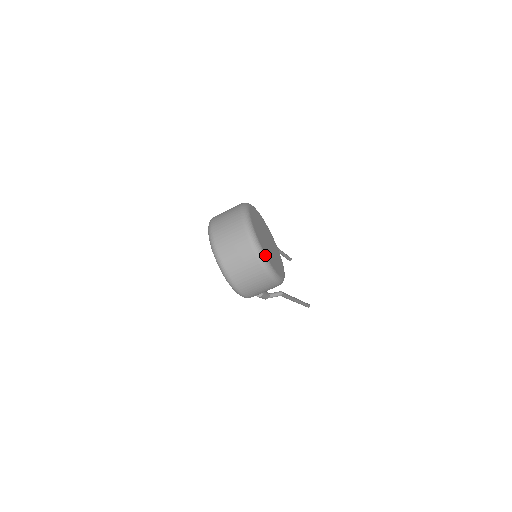
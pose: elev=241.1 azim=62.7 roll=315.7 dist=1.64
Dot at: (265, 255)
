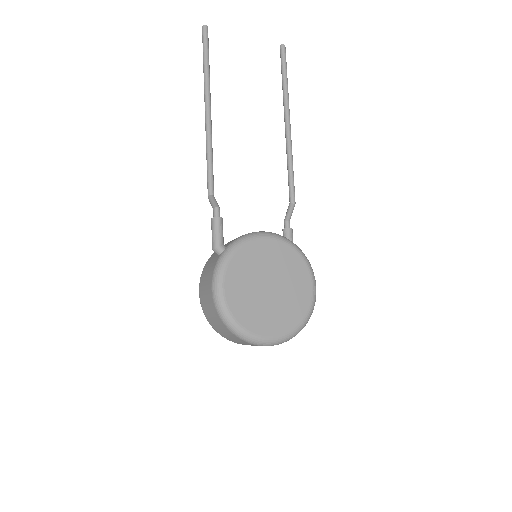
Dot at: (298, 328)
